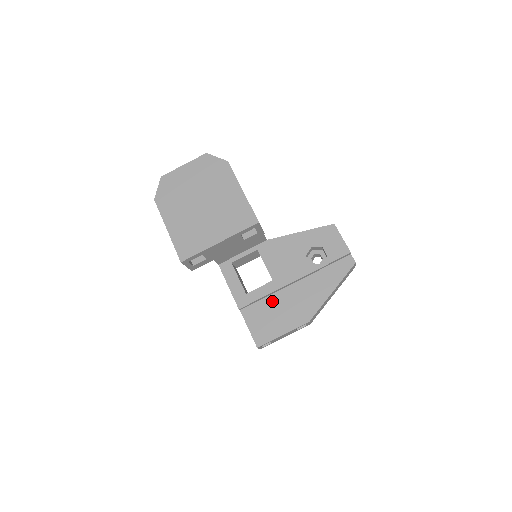
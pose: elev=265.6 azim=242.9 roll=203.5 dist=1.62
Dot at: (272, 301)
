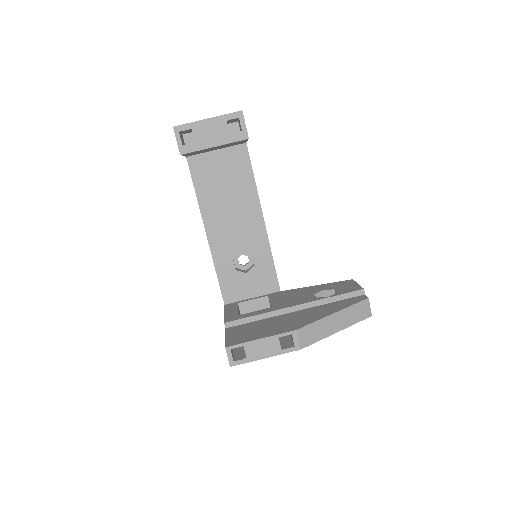
Dot at: (263, 322)
